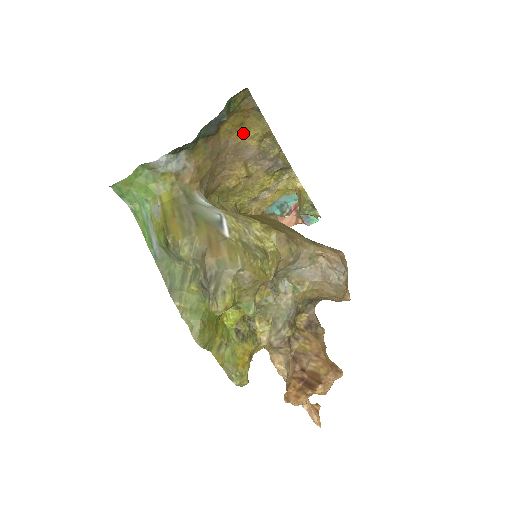
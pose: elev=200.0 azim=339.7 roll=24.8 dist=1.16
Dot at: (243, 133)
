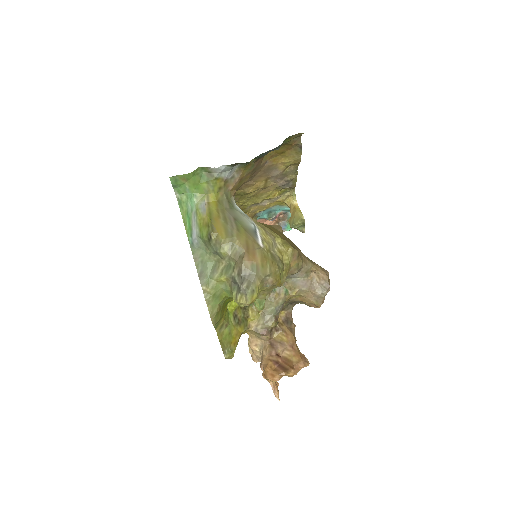
Dot at: (279, 159)
